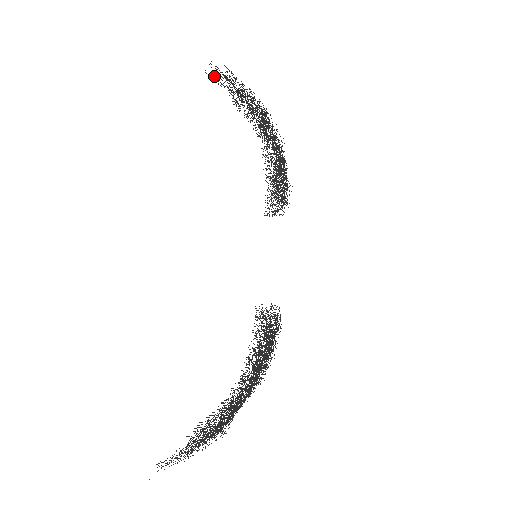
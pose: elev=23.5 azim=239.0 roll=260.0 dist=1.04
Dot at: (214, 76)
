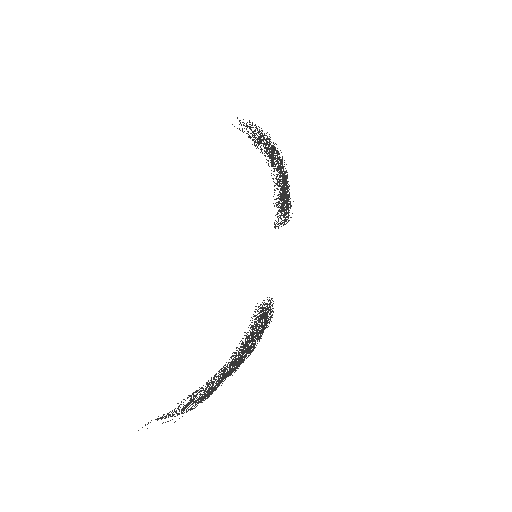
Dot at: occluded
